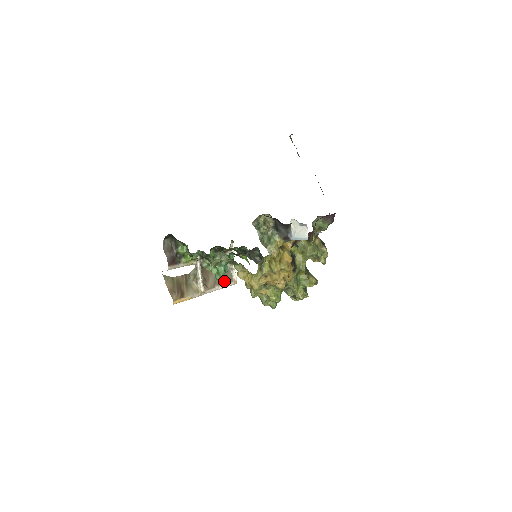
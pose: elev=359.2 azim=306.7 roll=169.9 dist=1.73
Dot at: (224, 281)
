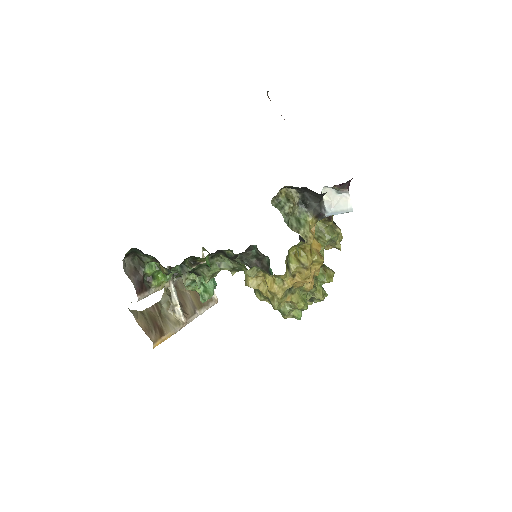
Dot at: (204, 302)
